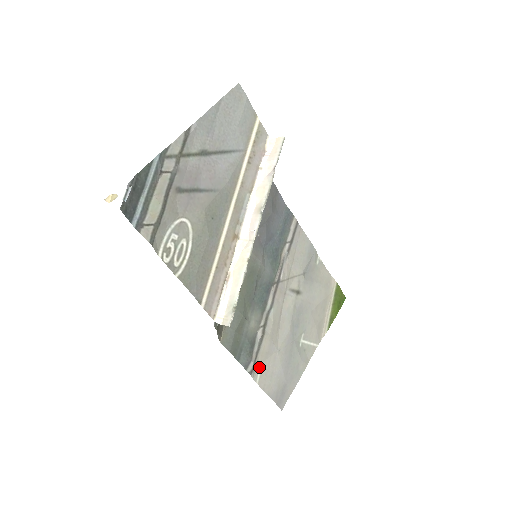
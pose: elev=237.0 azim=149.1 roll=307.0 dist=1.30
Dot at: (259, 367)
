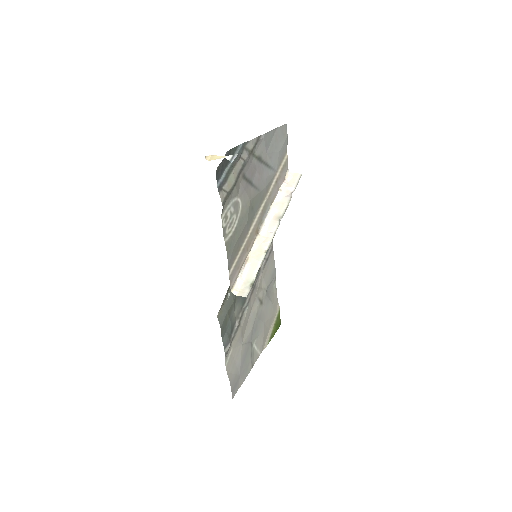
Dot at: (230, 352)
